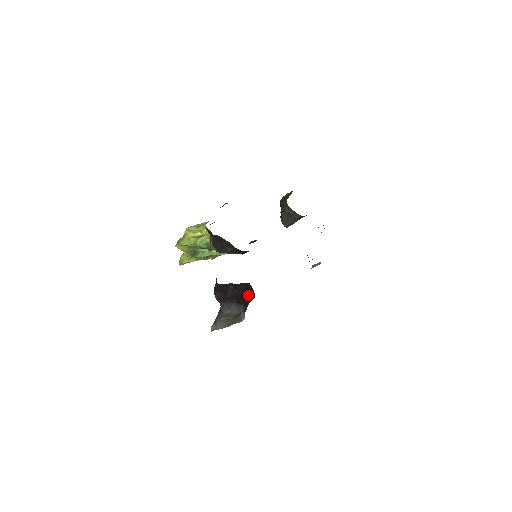
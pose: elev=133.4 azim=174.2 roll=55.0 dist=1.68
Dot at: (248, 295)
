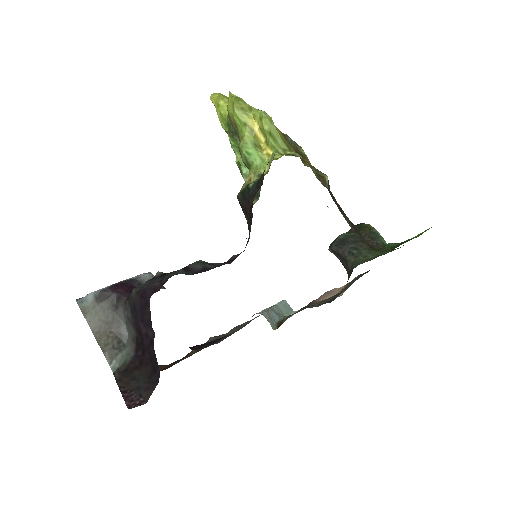
Dot at: (145, 375)
